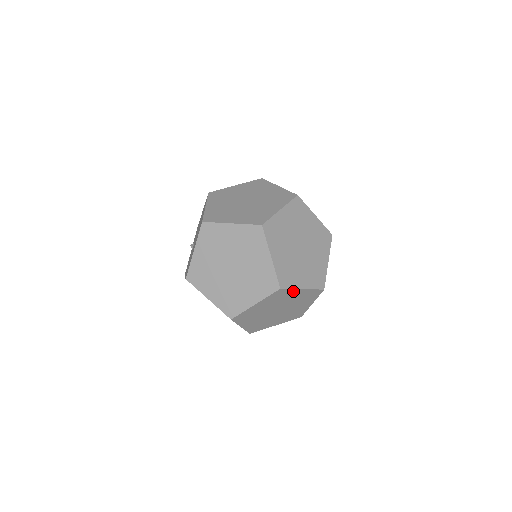
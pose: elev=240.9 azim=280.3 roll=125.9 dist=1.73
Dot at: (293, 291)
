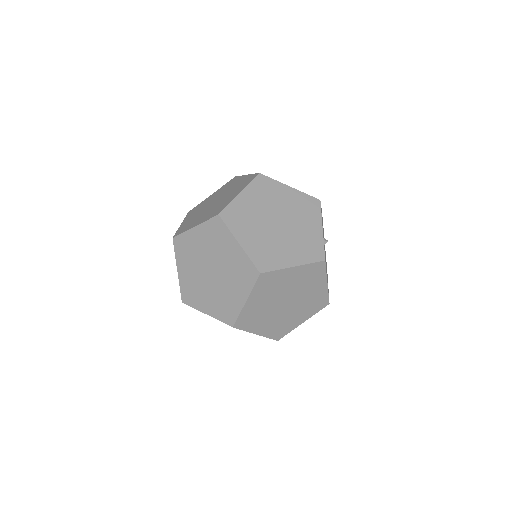
Dot at: (282, 273)
